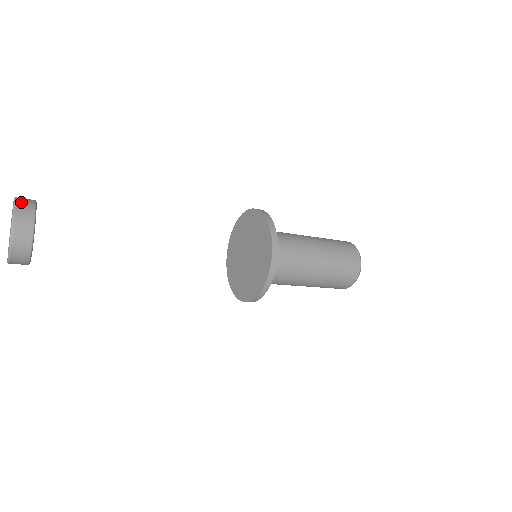
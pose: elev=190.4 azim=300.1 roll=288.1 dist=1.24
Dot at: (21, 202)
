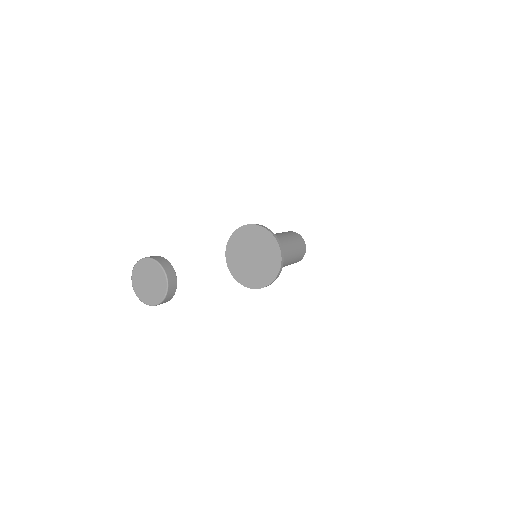
Dot at: (160, 260)
